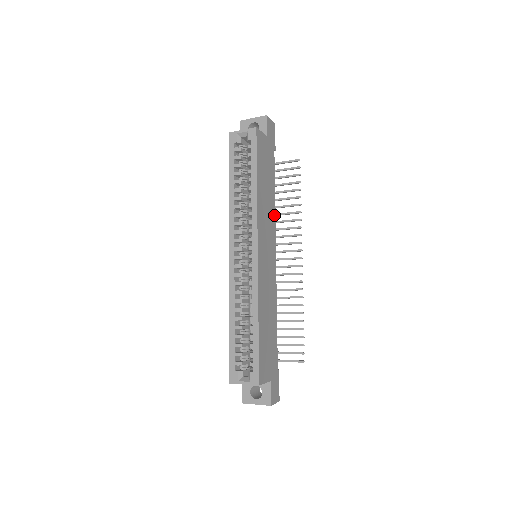
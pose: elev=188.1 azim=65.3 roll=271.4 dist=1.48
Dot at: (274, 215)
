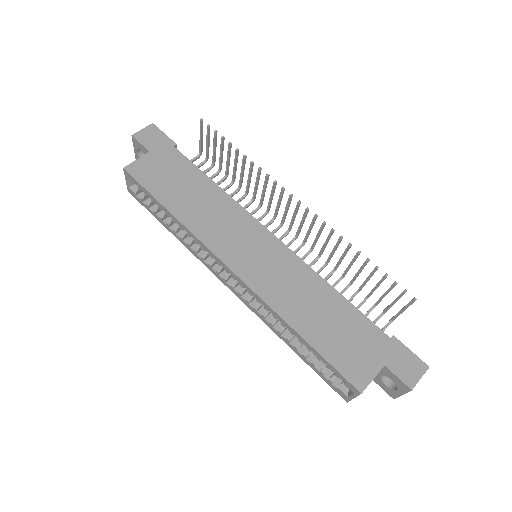
Dot at: (231, 201)
